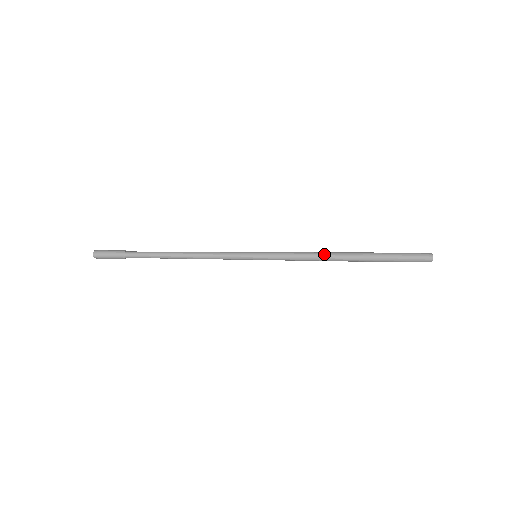
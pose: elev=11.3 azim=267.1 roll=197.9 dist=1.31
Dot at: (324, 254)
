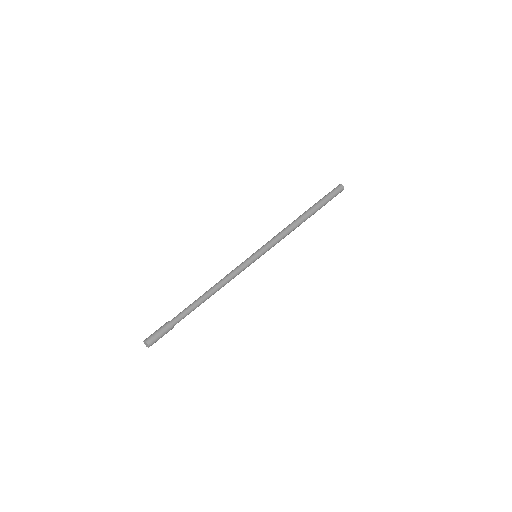
Dot at: (293, 224)
